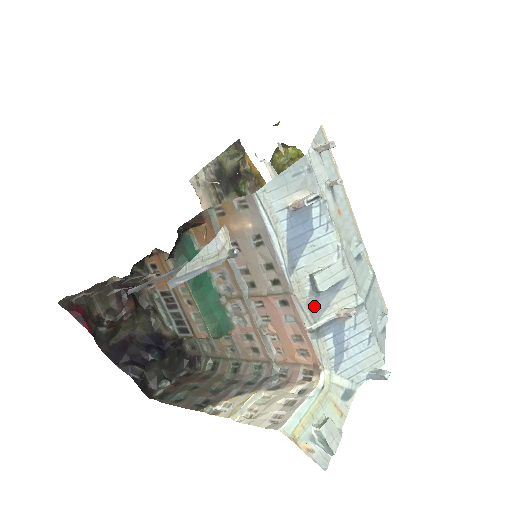
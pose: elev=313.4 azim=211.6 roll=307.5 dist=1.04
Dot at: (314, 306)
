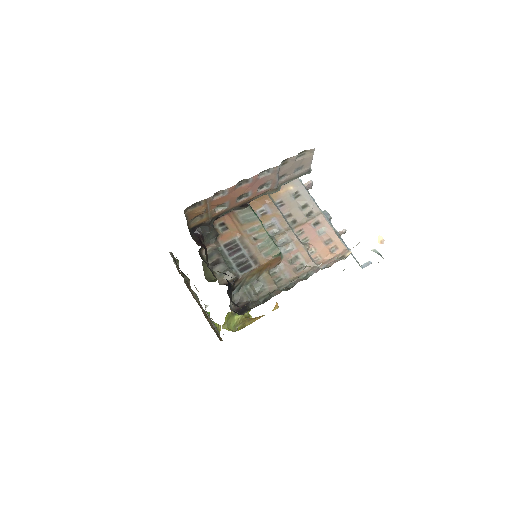
Dot at: occluded
